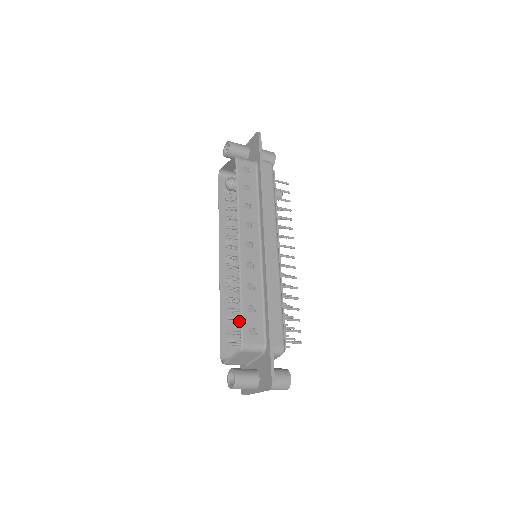
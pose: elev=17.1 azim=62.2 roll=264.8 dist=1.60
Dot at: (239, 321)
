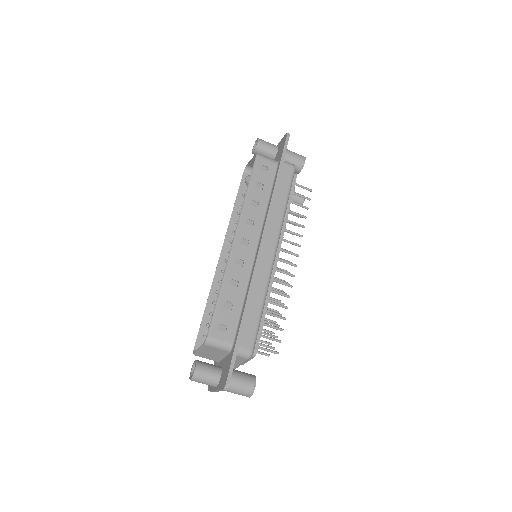
Dot at: occluded
